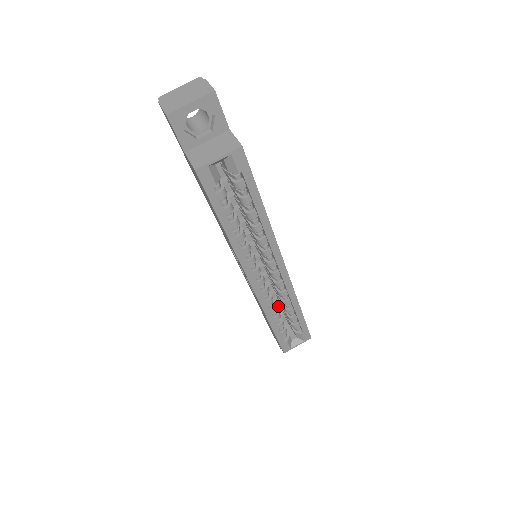
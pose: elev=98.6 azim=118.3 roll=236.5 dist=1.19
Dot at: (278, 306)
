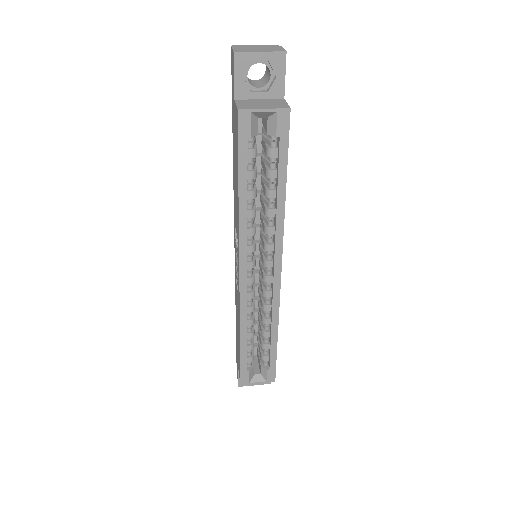
Dot at: (255, 333)
